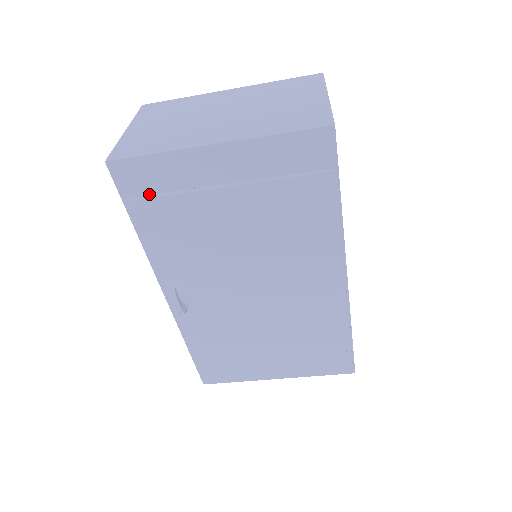
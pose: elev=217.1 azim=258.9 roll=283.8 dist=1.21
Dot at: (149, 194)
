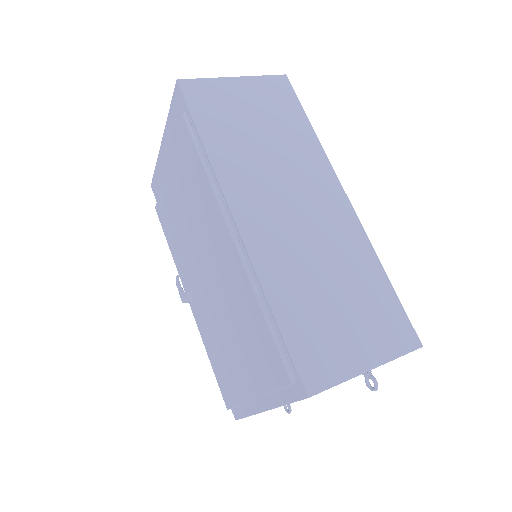
Dot at: occluded
